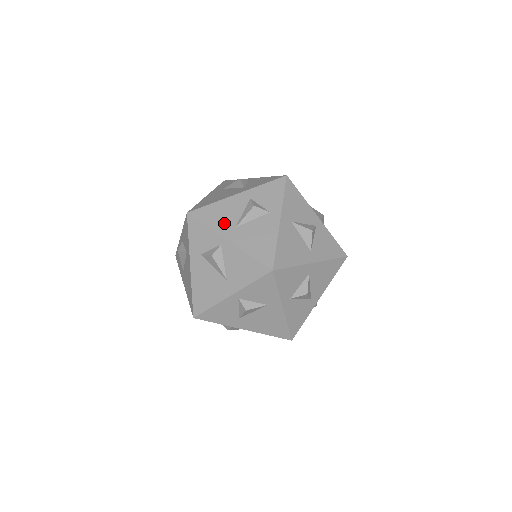
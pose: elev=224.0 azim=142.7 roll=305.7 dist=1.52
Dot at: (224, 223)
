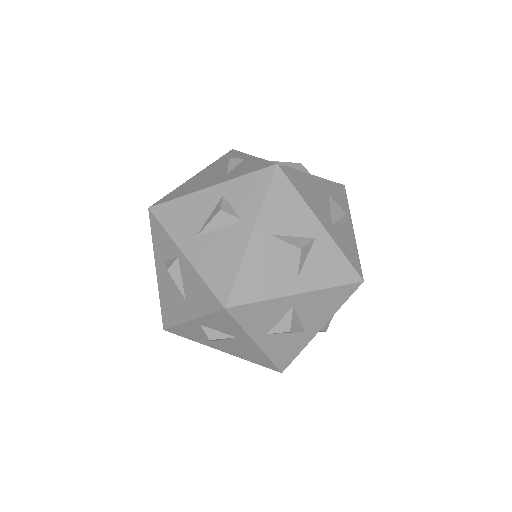
Dot at: (185, 229)
